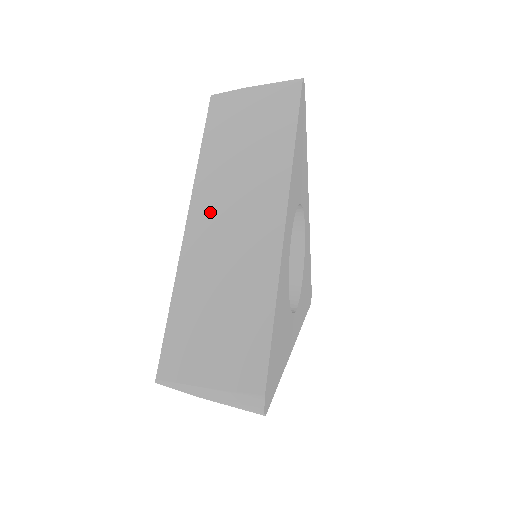
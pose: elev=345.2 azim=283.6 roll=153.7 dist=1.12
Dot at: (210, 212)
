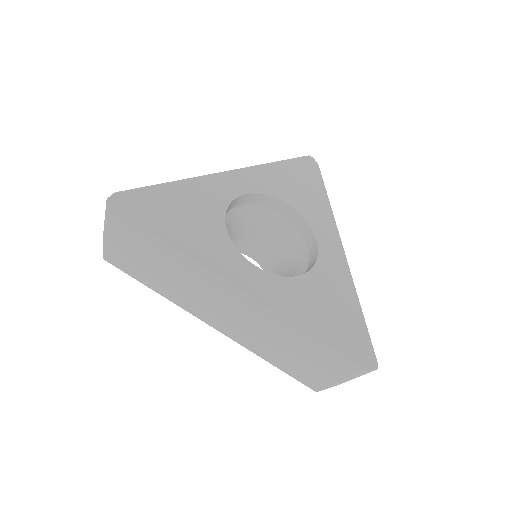
Dot at: occluded
